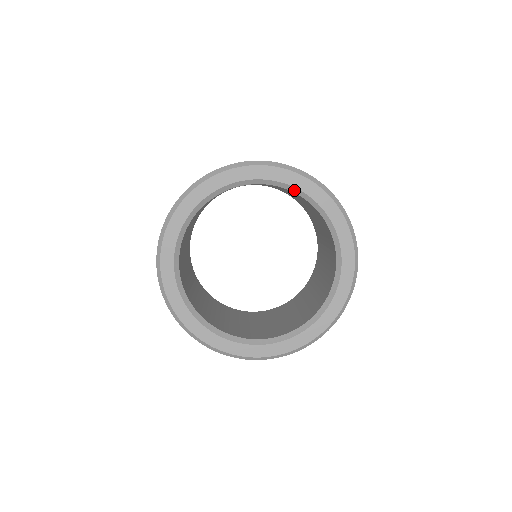
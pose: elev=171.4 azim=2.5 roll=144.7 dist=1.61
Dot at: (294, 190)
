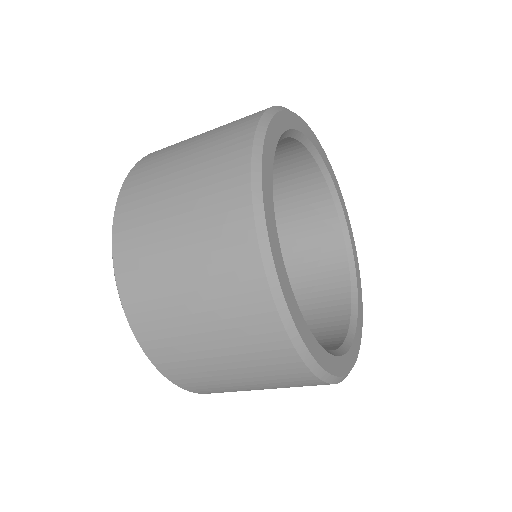
Dot at: (340, 213)
